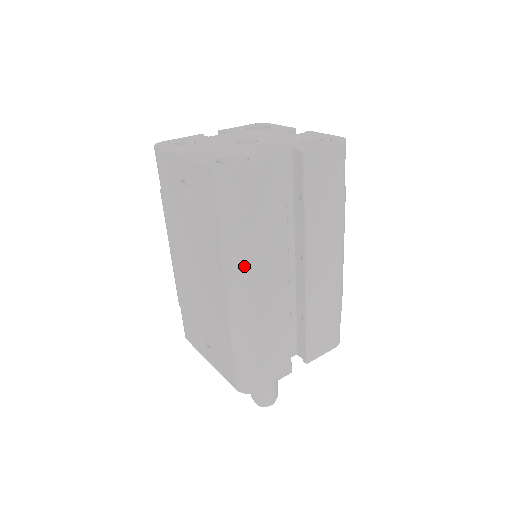
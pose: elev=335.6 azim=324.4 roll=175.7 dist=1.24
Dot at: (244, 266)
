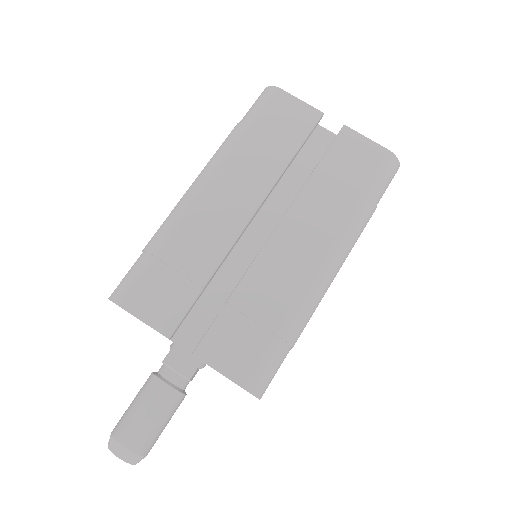
Dot at: (223, 158)
